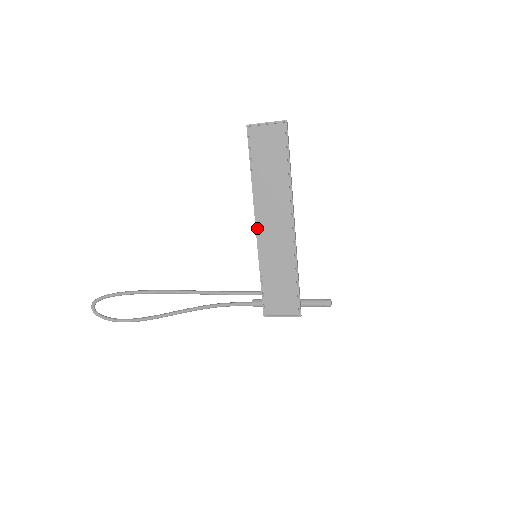
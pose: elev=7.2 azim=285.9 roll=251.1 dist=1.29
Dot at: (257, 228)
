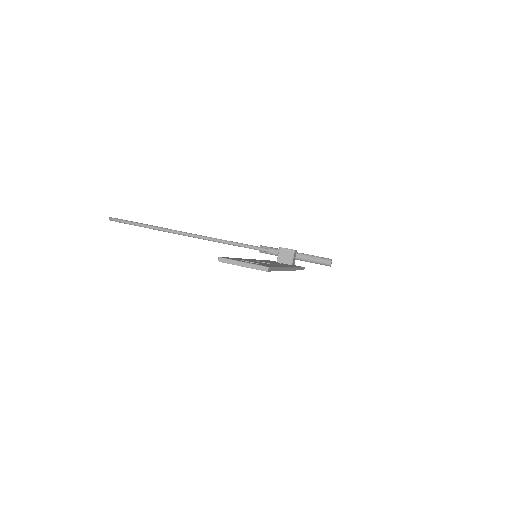
Dot at: occluded
